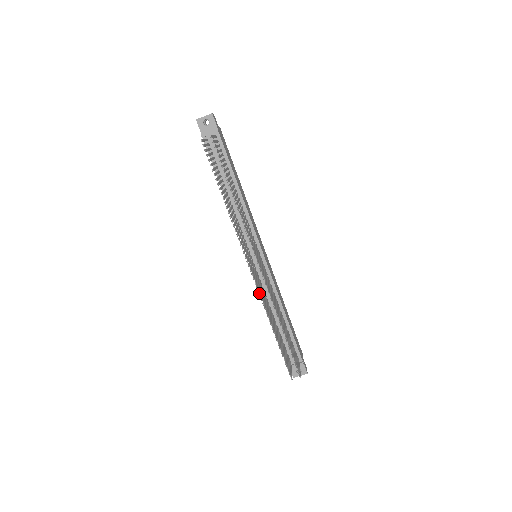
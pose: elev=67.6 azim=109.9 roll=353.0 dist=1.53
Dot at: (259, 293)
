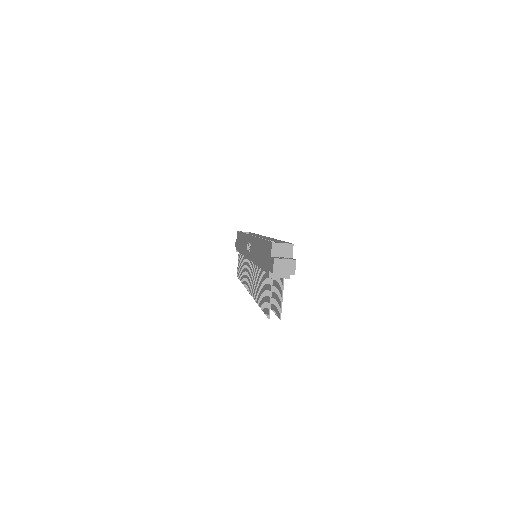
Dot at: (245, 283)
